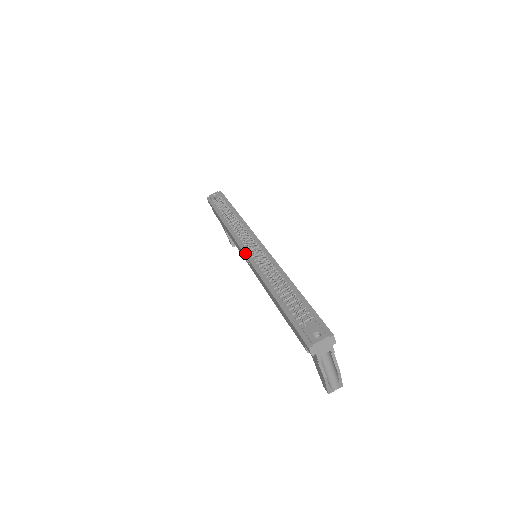
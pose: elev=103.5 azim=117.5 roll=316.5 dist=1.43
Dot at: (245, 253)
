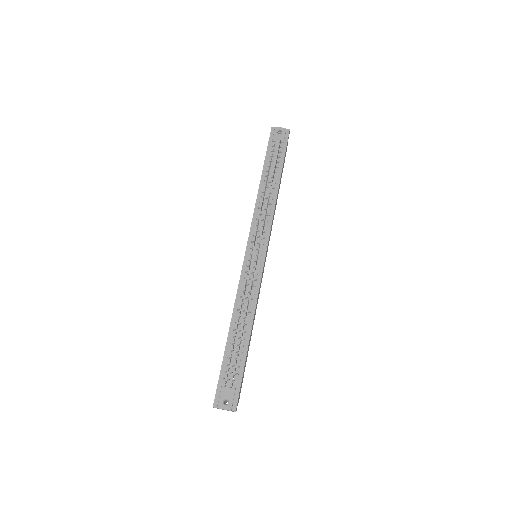
Dot at: (246, 254)
